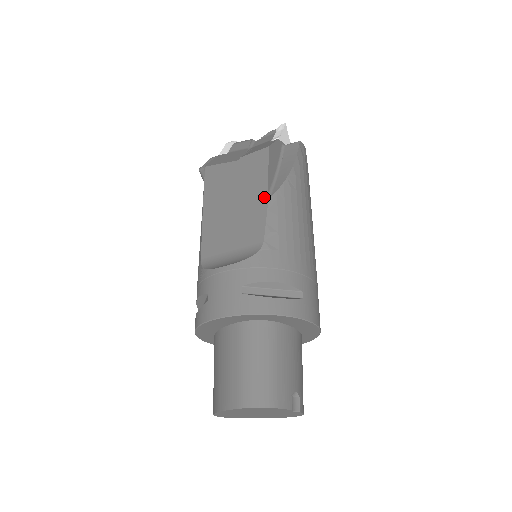
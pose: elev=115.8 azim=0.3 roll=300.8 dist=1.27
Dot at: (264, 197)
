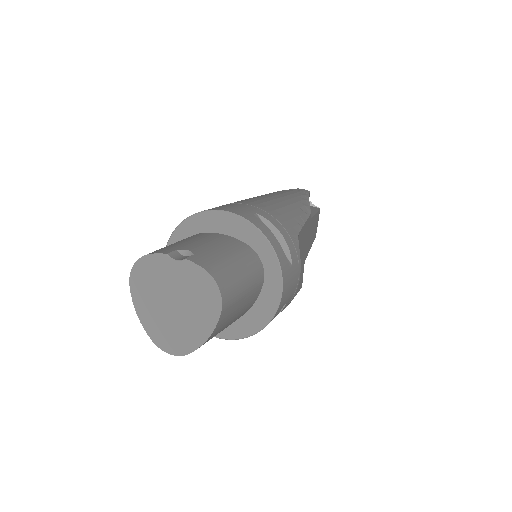
Dot at: occluded
